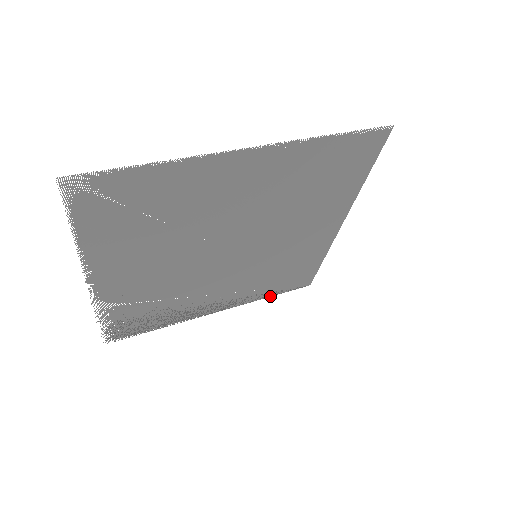
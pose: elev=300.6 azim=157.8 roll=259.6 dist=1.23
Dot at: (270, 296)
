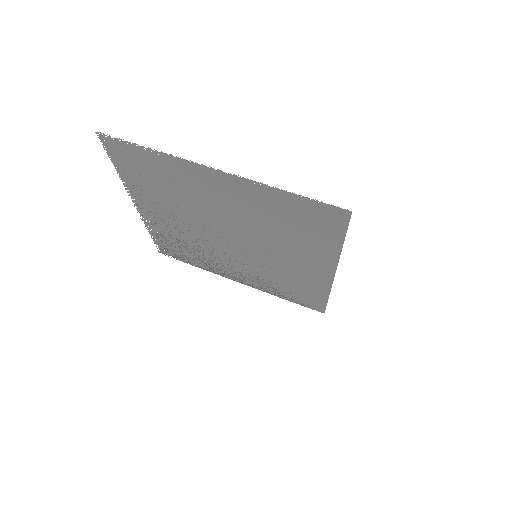
Dot at: (285, 299)
